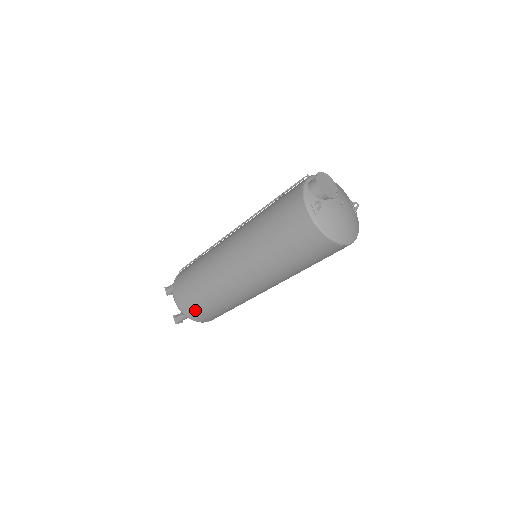
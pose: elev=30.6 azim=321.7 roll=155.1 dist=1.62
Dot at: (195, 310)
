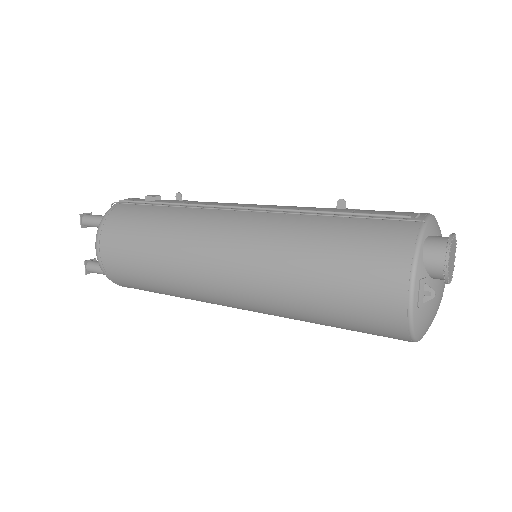
Dot at: (128, 281)
